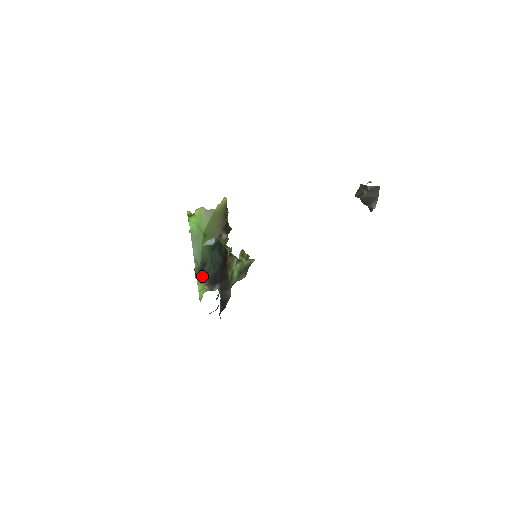
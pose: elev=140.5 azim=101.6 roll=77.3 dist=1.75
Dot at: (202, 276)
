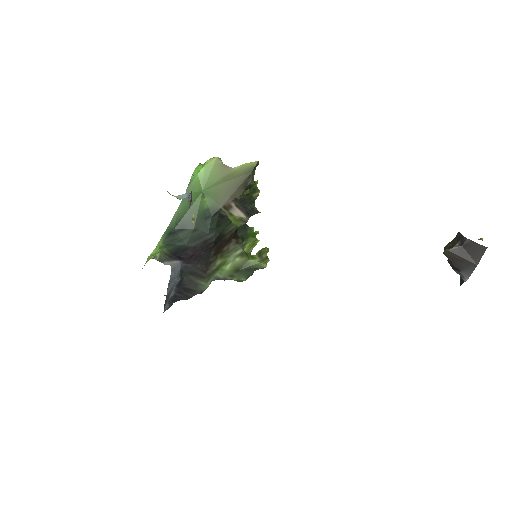
Dot at: (168, 240)
